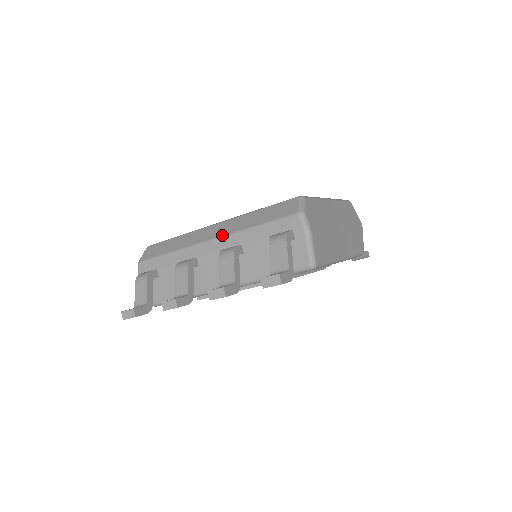
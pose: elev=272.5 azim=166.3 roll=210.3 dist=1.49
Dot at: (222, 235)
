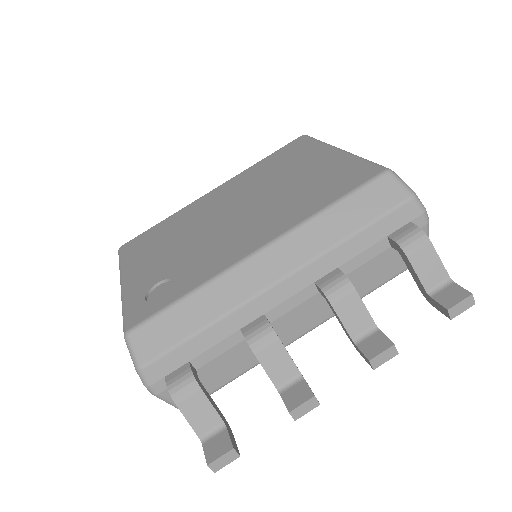
Dot at: (299, 266)
